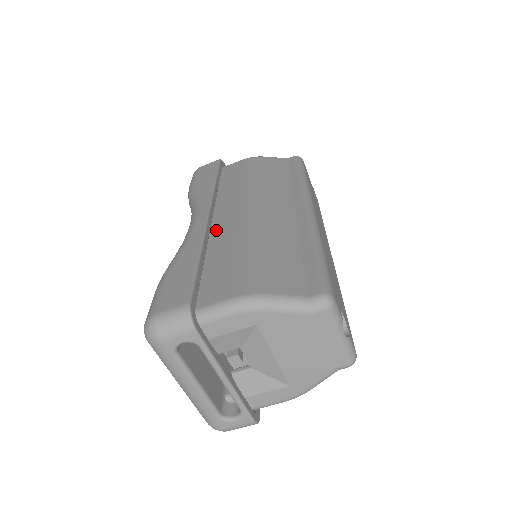
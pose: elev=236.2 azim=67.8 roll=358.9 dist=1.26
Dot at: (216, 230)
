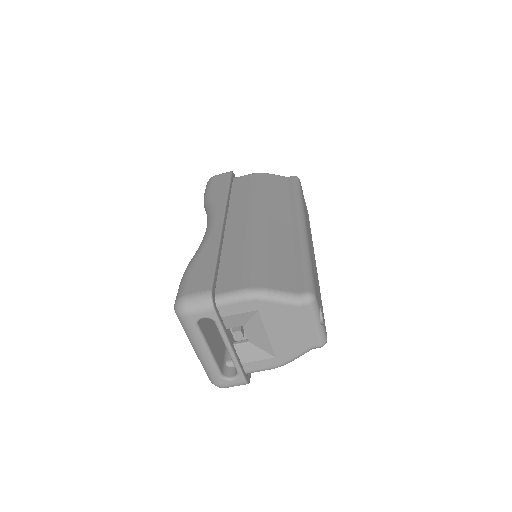
Dot at: (229, 234)
